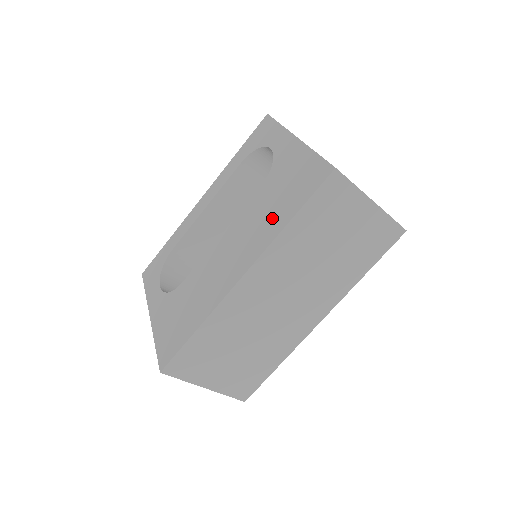
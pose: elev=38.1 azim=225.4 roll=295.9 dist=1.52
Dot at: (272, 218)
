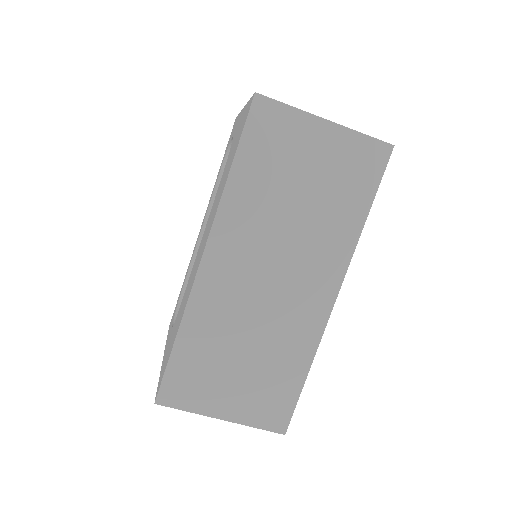
Dot at: (223, 184)
